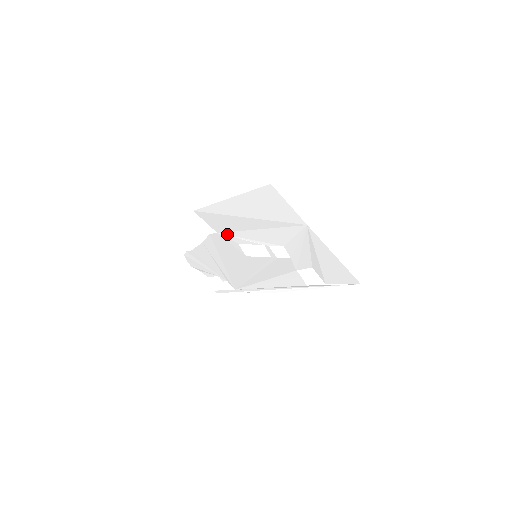
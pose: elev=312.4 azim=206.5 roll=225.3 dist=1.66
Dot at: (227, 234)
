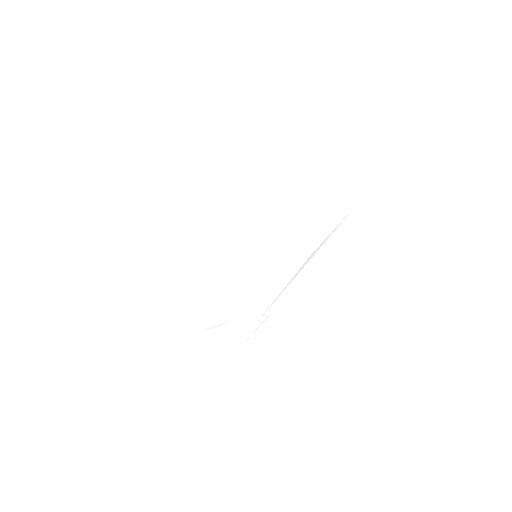
Dot at: (221, 250)
